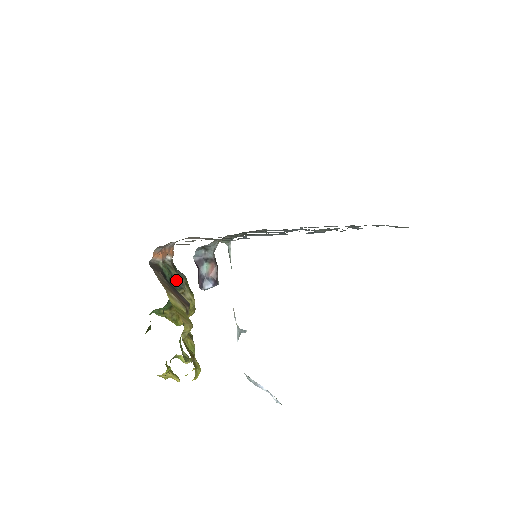
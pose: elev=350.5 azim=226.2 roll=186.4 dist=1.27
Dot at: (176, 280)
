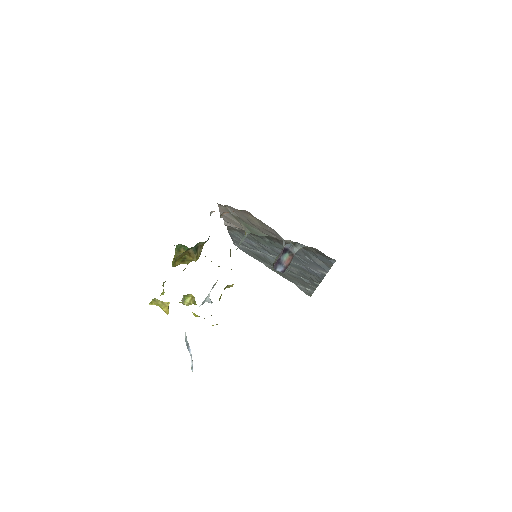
Dot at: occluded
